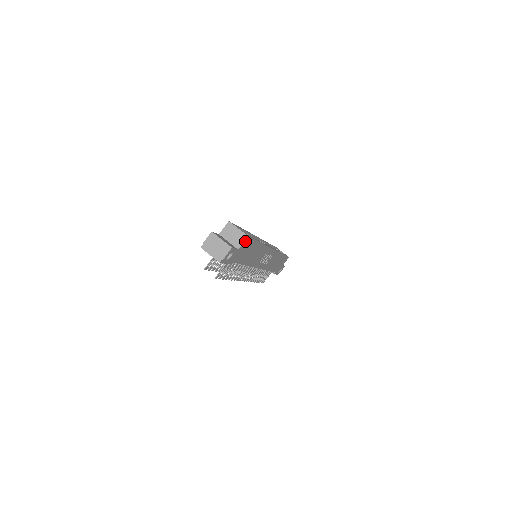
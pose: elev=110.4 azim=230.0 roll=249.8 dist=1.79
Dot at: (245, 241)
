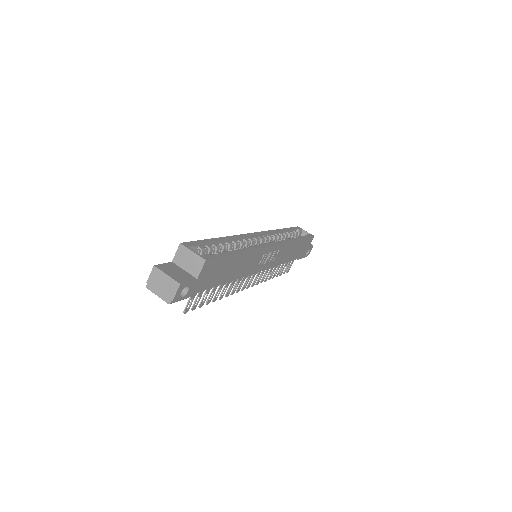
Dot at: (204, 266)
